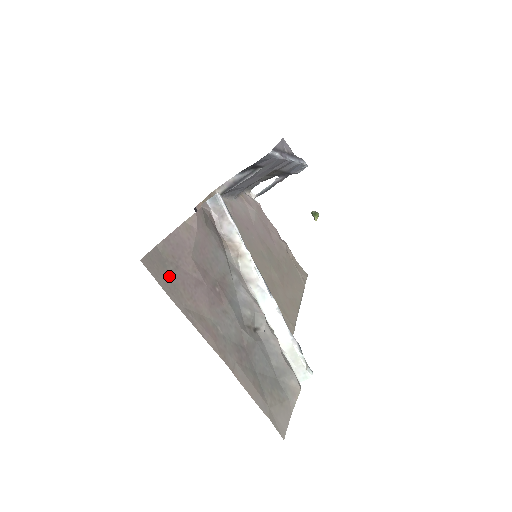
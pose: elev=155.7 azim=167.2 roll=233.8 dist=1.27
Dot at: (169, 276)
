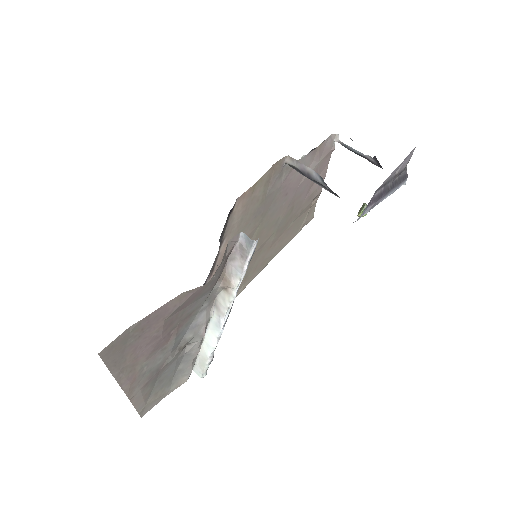
Dot at: (123, 350)
